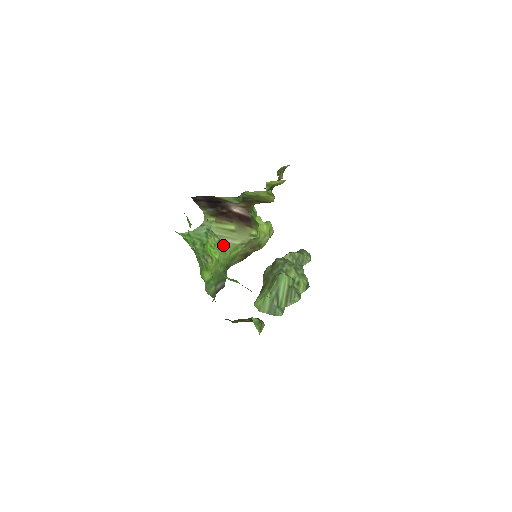
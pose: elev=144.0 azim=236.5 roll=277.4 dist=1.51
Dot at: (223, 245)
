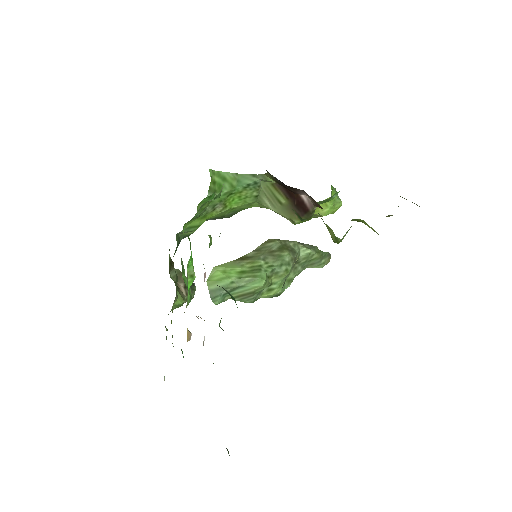
Dot at: (257, 200)
